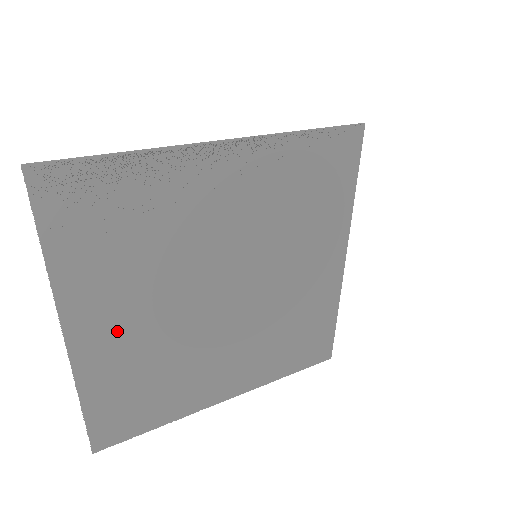
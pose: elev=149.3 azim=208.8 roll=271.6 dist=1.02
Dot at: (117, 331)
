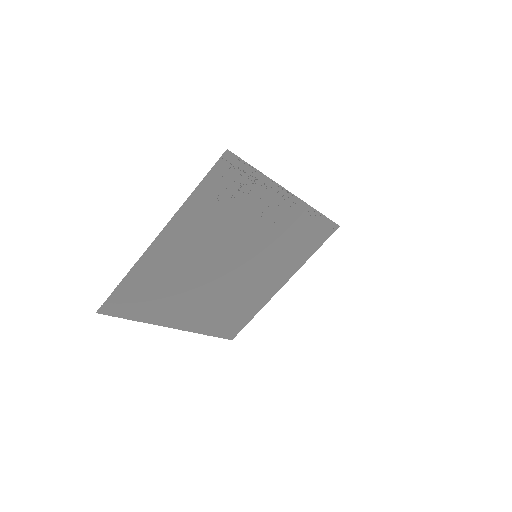
Dot at: (177, 250)
